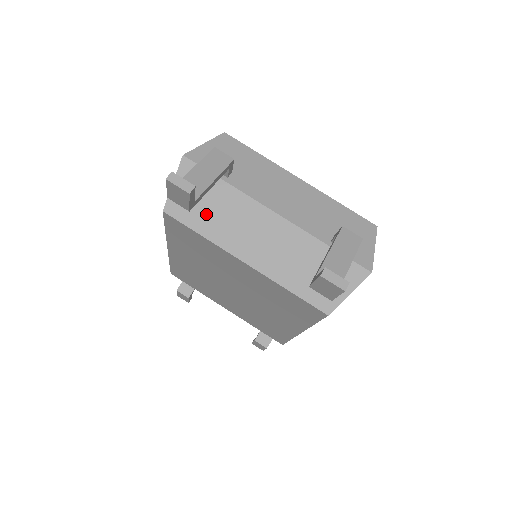
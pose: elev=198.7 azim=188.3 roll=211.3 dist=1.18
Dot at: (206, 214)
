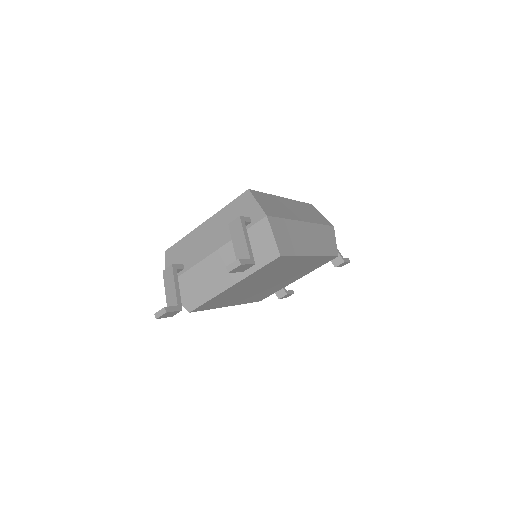
Dot at: (199, 292)
